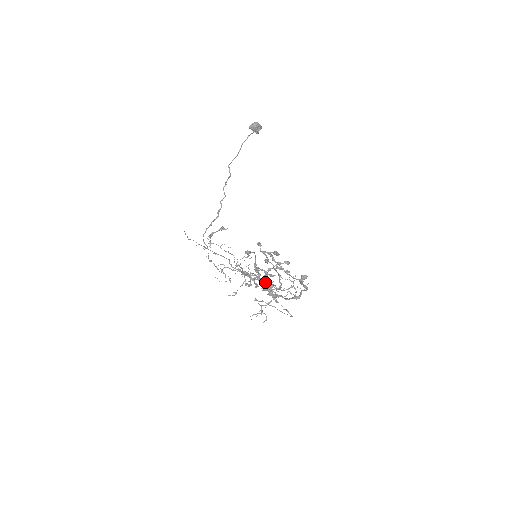
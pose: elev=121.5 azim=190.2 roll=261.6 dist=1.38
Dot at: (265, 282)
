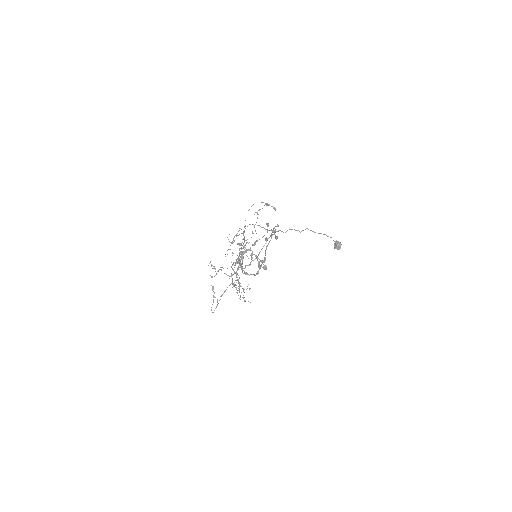
Dot at: occluded
